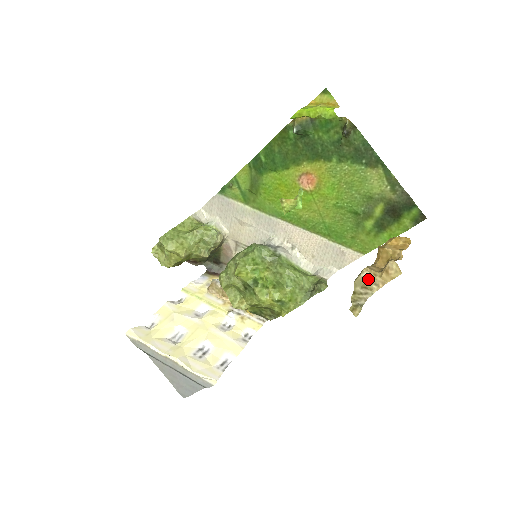
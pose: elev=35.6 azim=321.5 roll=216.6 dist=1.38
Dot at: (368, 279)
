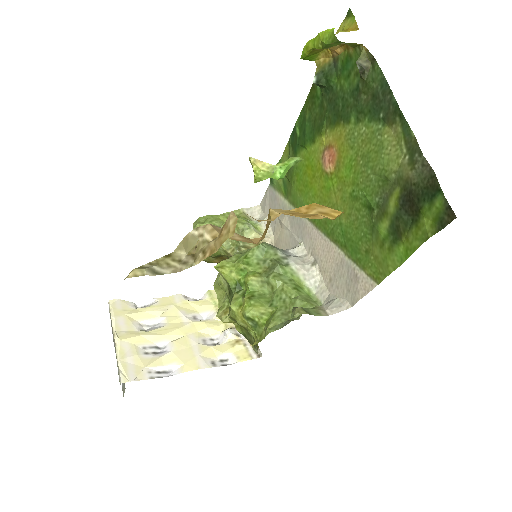
Dot at: (200, 241)
